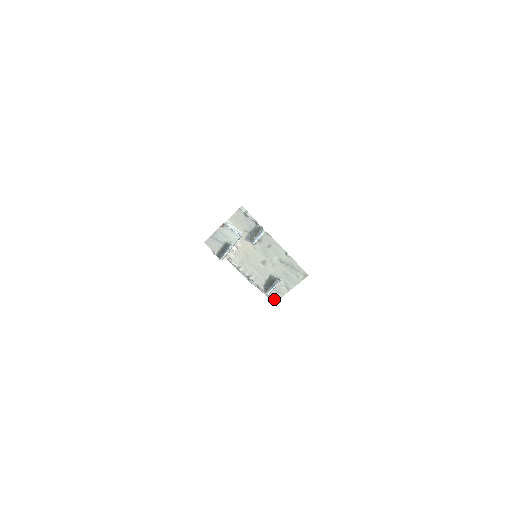
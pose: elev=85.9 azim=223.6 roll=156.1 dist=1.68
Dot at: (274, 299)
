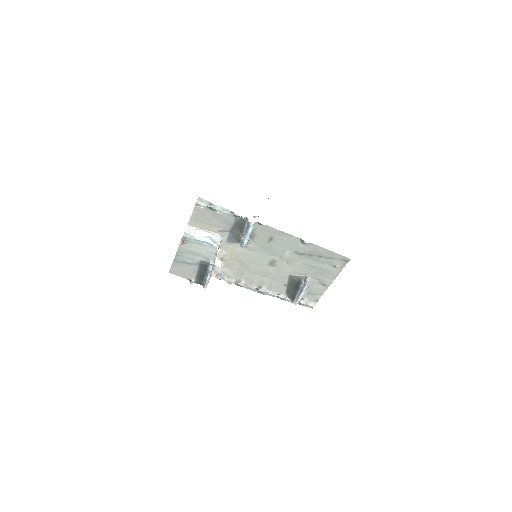
Dot at: (309, 305)
